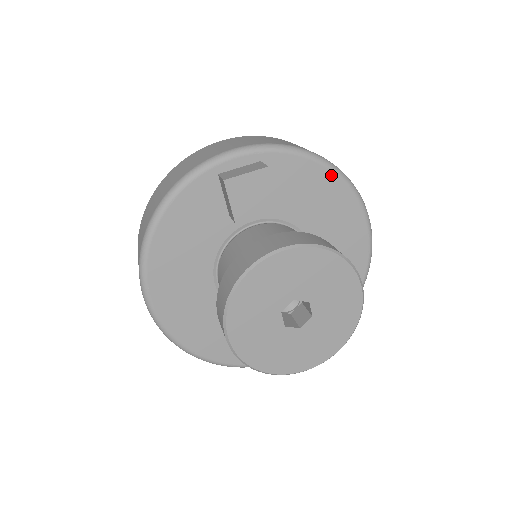
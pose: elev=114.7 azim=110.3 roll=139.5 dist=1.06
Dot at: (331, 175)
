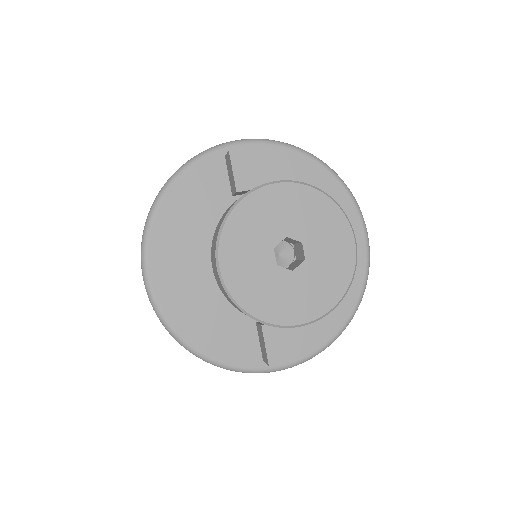
Dot at: (327, 174)
